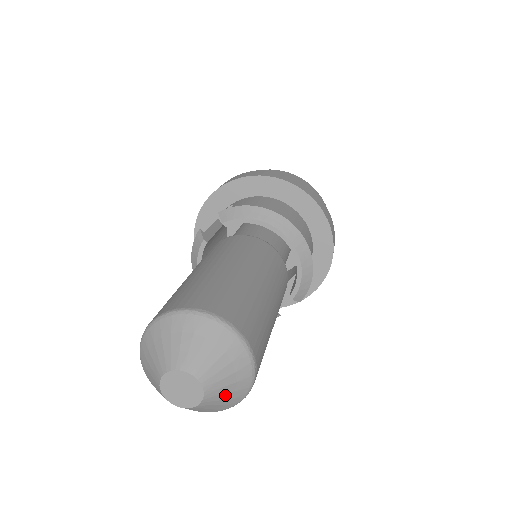
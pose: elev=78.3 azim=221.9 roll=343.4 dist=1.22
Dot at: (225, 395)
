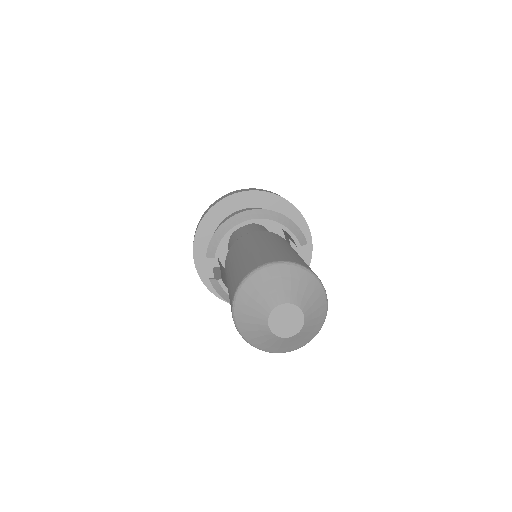
Dot at: (311, 298)
